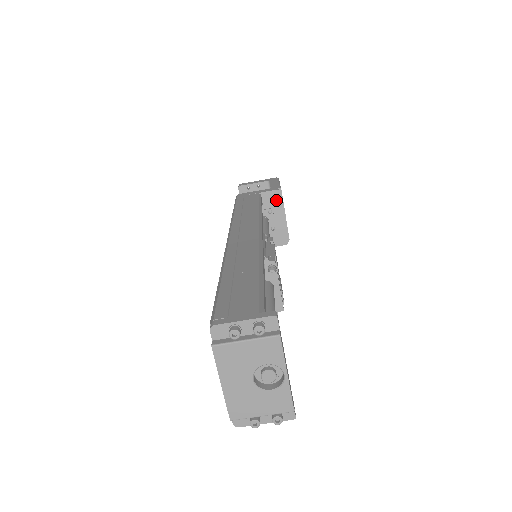
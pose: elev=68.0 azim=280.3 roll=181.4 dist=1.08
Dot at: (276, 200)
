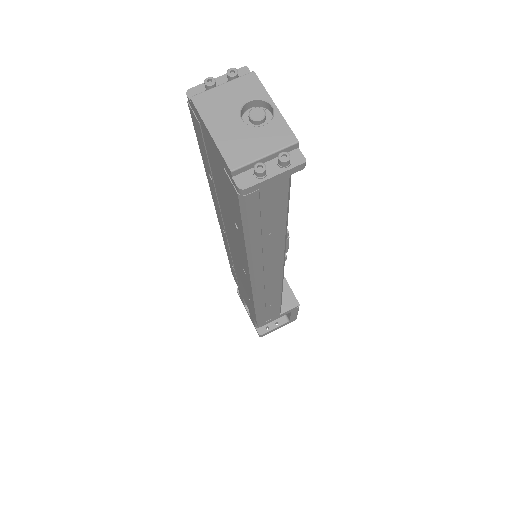
Dot at: occluded
